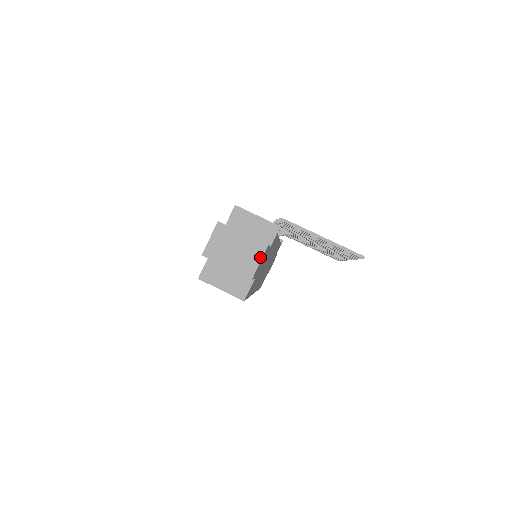
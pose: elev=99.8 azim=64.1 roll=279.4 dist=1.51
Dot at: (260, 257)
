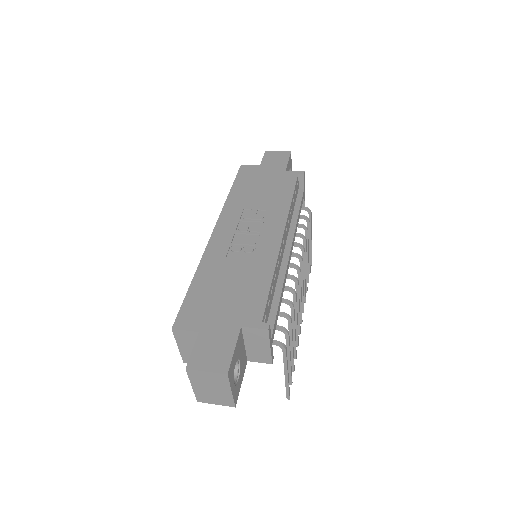
Dot at: (221, 404)
